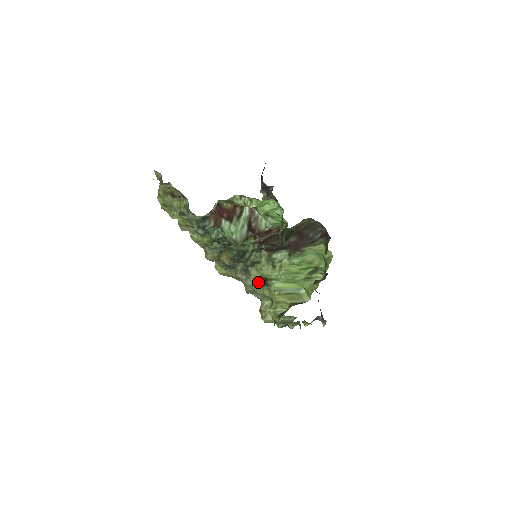
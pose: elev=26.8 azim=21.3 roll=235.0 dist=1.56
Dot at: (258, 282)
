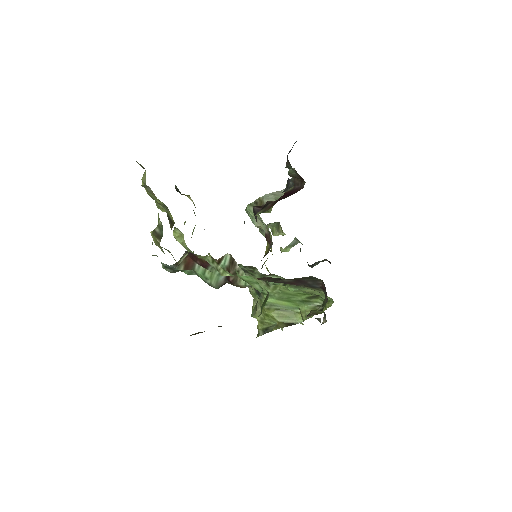
Dot at: (251, 287)
